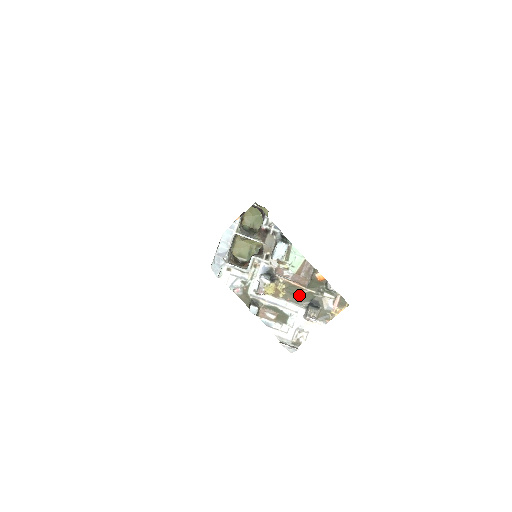
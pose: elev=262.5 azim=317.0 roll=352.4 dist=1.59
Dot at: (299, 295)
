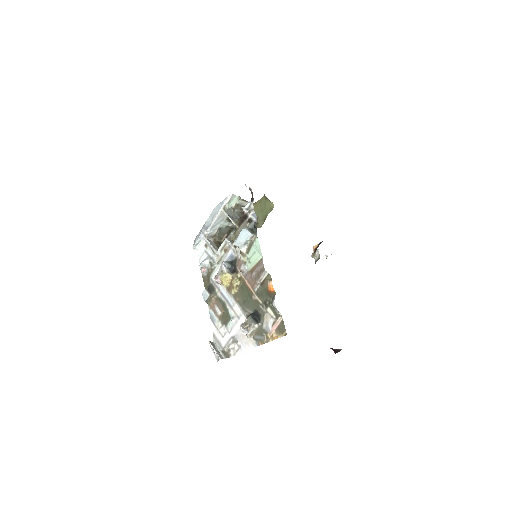
Dot at: (247, 299)
